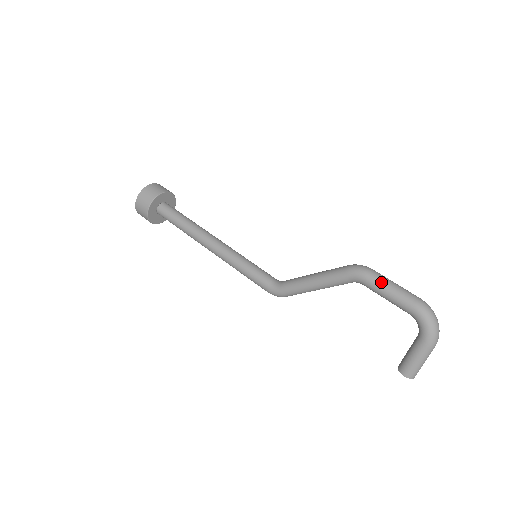
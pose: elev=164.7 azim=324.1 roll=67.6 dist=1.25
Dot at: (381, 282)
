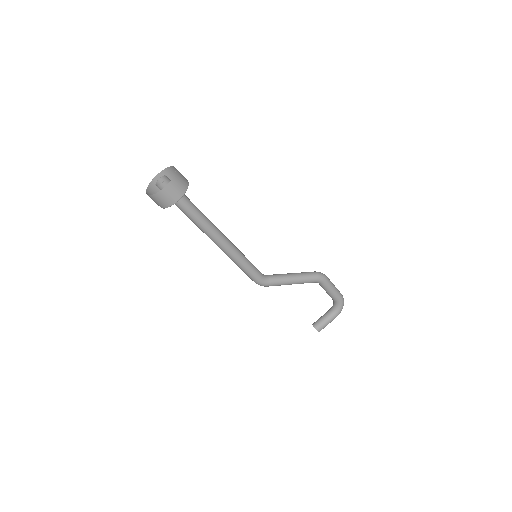
Dot at: (332, 285)
